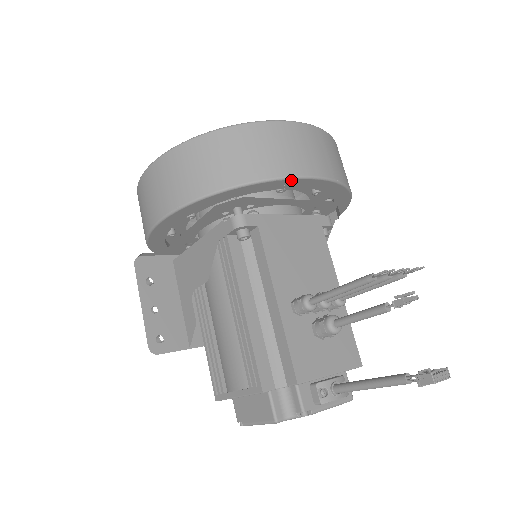
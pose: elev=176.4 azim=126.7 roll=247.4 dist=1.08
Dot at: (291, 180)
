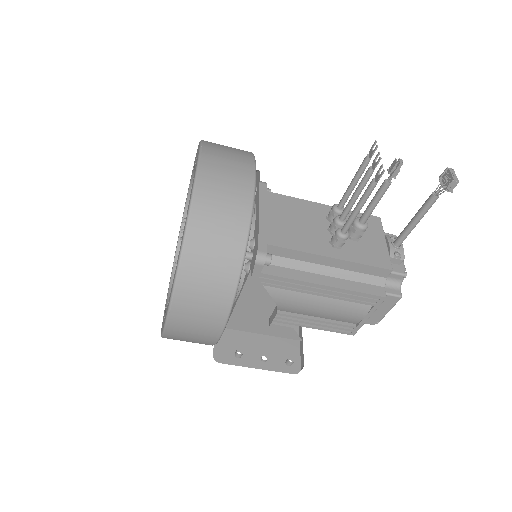
Dot at: (254, 199)
